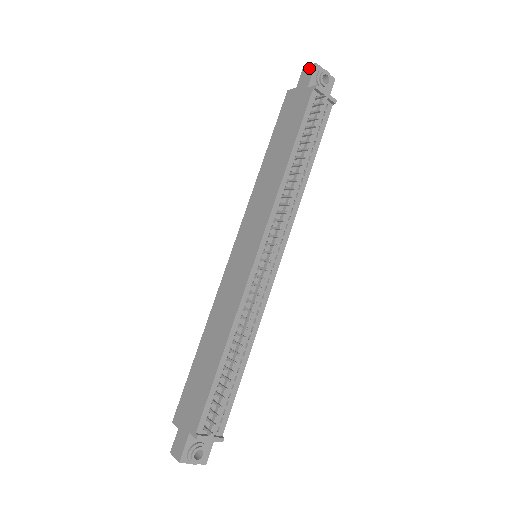
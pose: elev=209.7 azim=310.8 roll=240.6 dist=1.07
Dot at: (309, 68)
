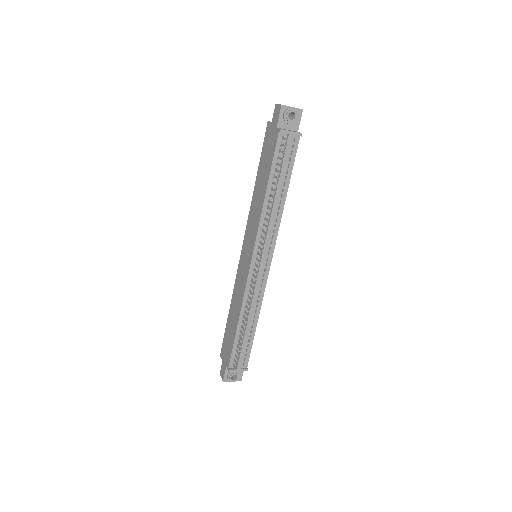
Dot at: (278, 107)
